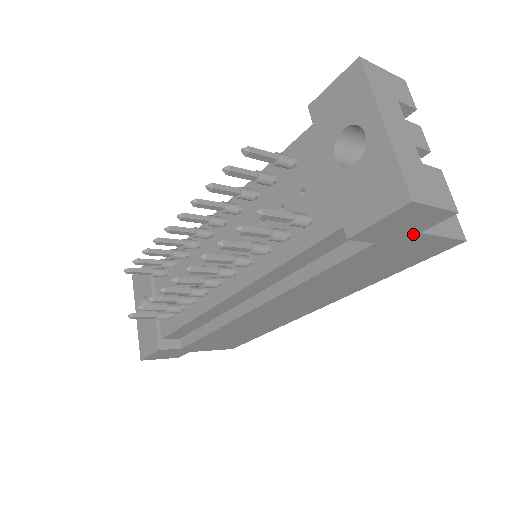
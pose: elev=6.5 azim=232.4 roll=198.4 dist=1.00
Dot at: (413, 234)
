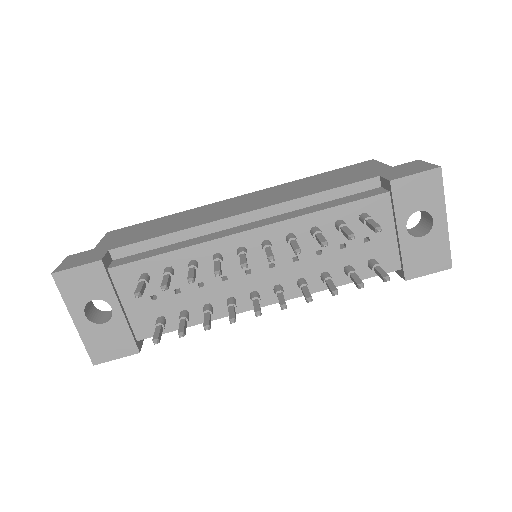
Dot at: occluded
